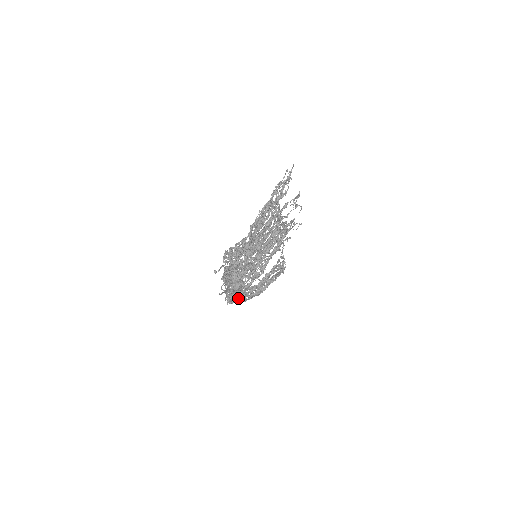
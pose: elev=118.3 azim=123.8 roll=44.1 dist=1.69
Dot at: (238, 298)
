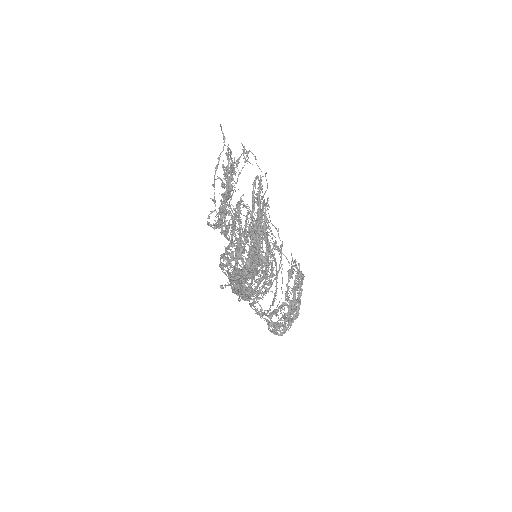
Dot at: (262, 296)
